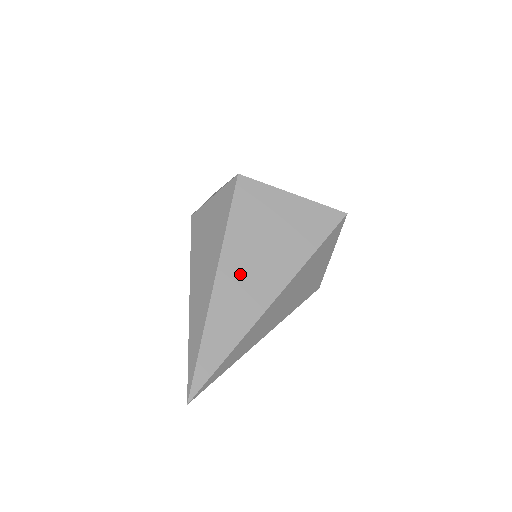
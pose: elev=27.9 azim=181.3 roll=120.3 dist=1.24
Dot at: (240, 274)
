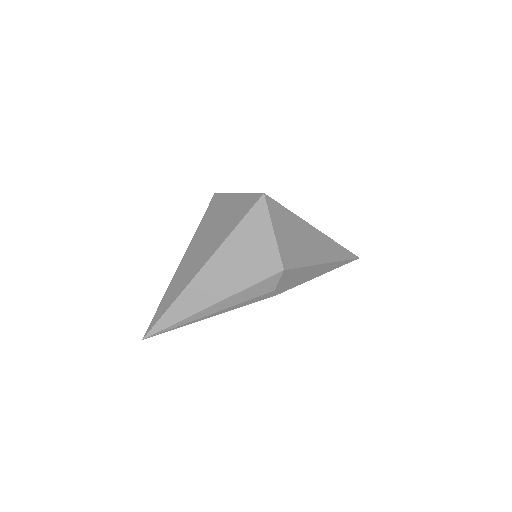
Dot at: (192, 255)
